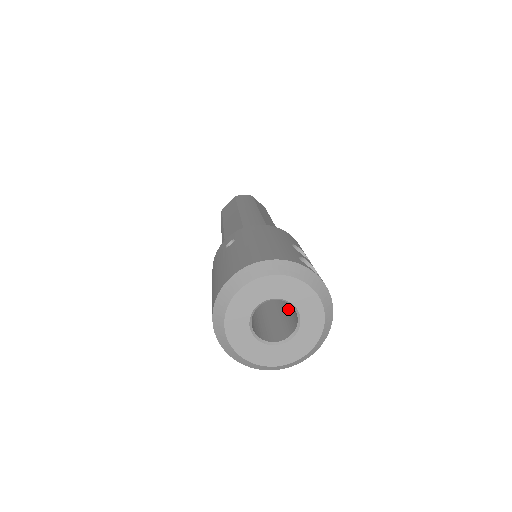
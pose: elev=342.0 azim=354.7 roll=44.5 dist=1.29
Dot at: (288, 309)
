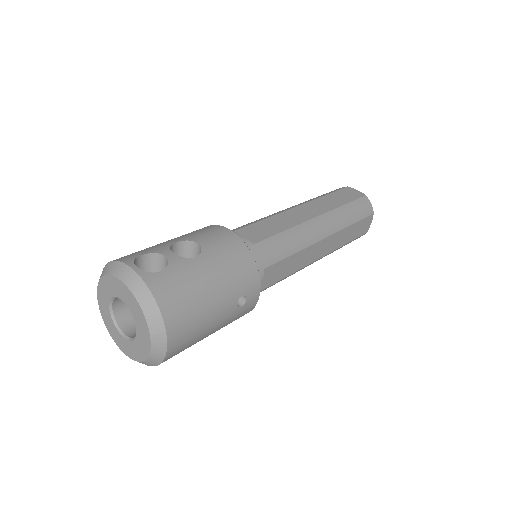
Dot at: occluded
